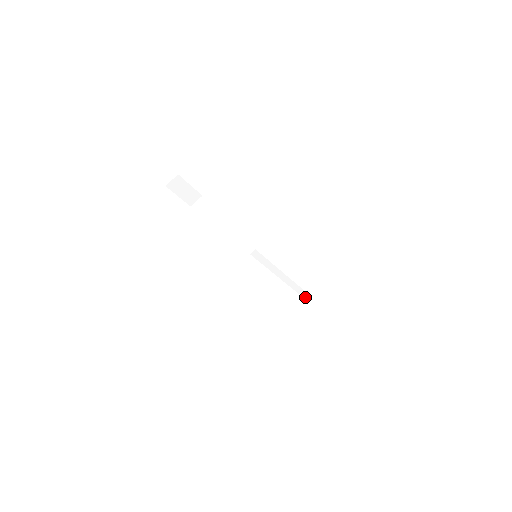
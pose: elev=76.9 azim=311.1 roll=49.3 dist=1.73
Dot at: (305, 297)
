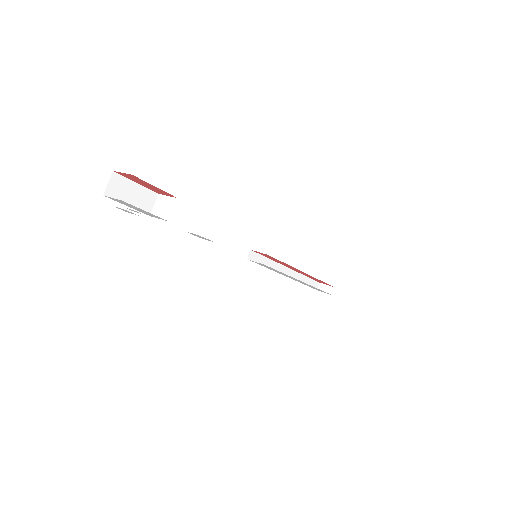
Dot at: (326, 288)
